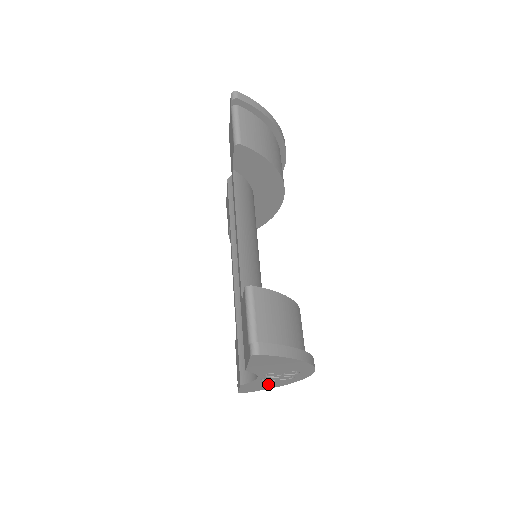
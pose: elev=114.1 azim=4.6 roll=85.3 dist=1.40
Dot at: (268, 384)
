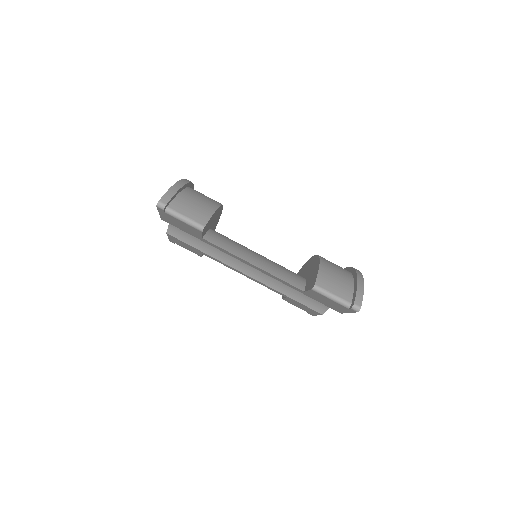
Dot at: occluded
